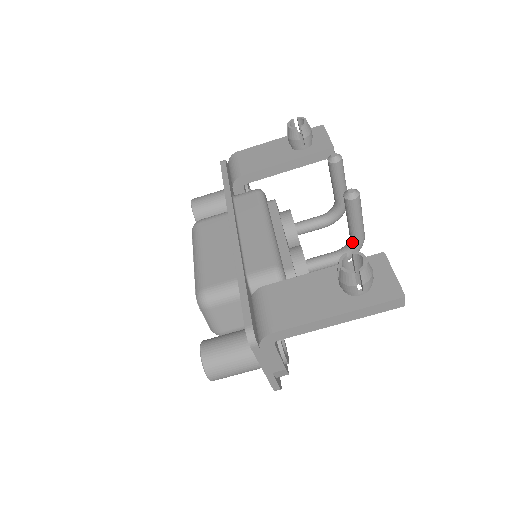
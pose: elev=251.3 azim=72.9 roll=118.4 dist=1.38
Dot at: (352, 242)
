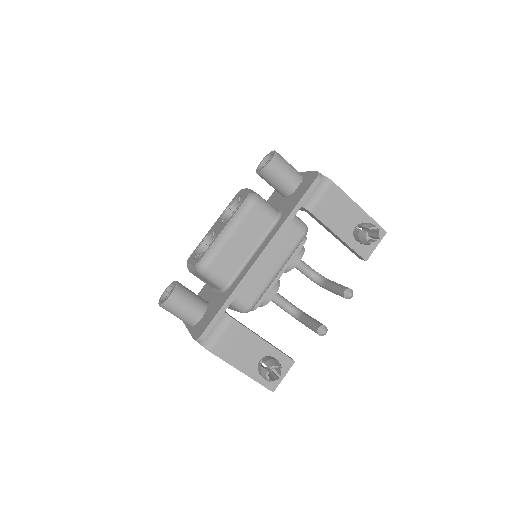
Dot at: (298, 318)
